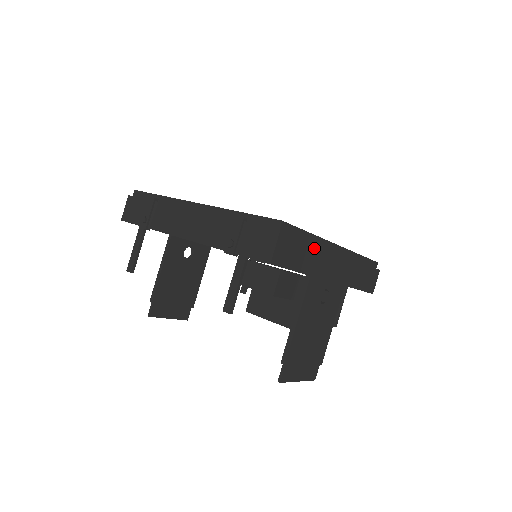
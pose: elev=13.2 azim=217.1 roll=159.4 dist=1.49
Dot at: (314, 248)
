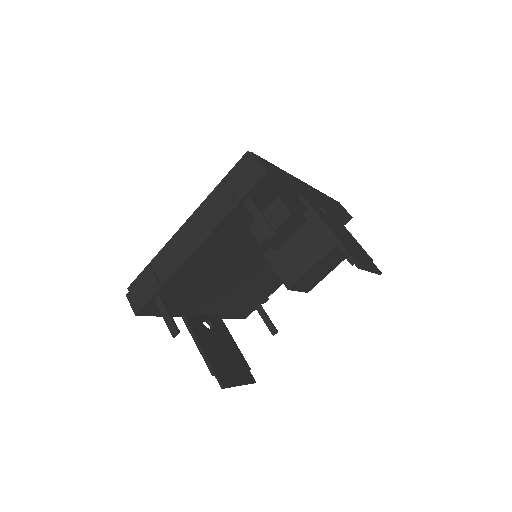
Dot at: (284, 172)
